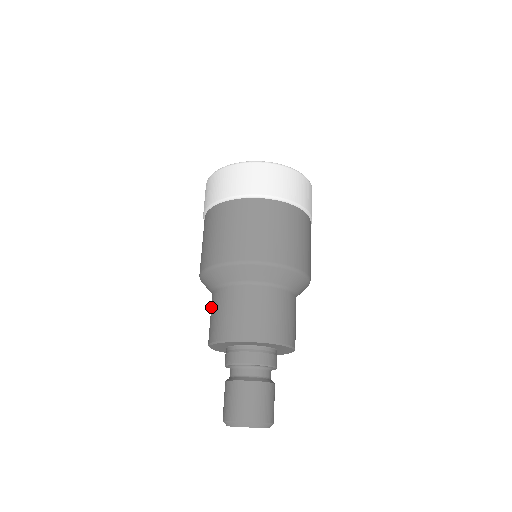
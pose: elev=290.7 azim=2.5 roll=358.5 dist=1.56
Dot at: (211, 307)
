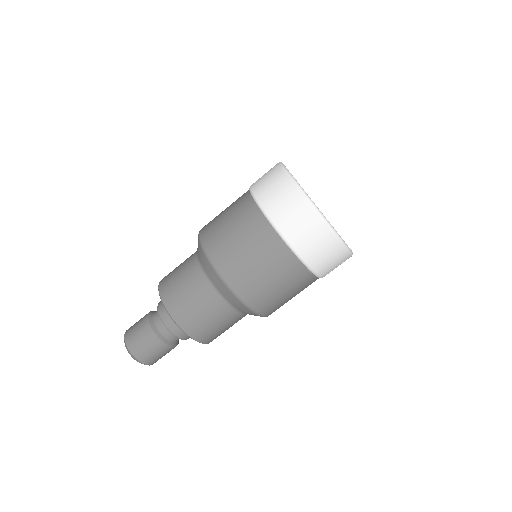
Dot at: occluded
